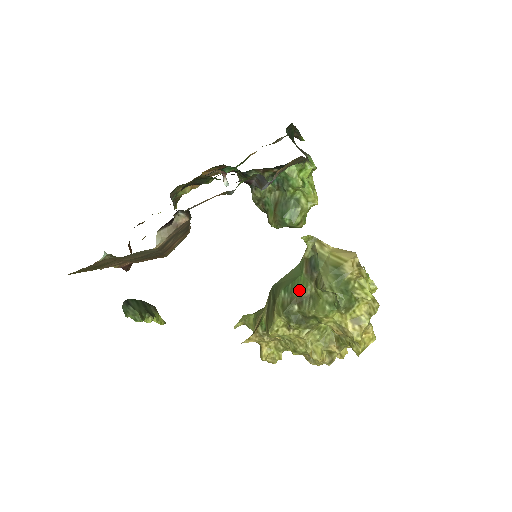
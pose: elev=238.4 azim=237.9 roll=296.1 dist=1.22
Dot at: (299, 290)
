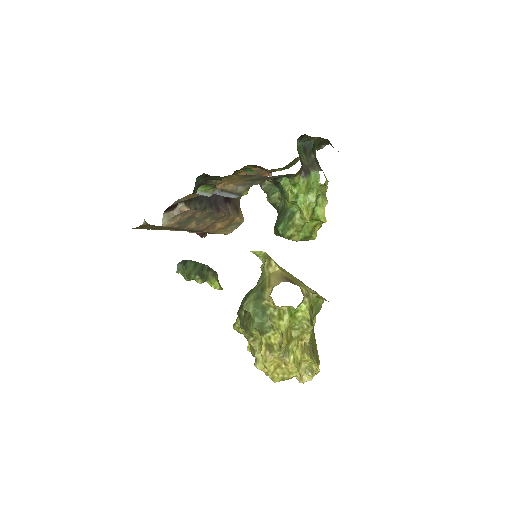
Dot at: occluded
